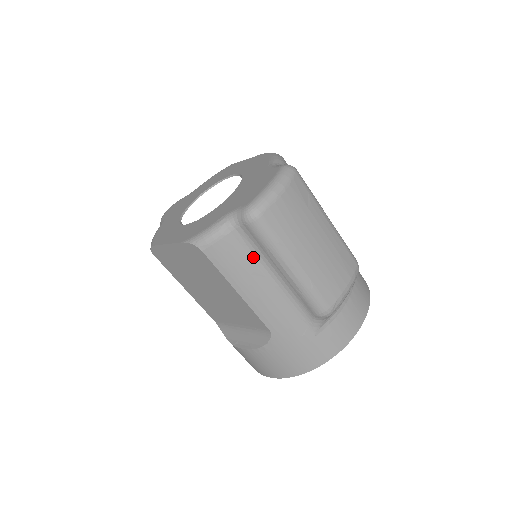
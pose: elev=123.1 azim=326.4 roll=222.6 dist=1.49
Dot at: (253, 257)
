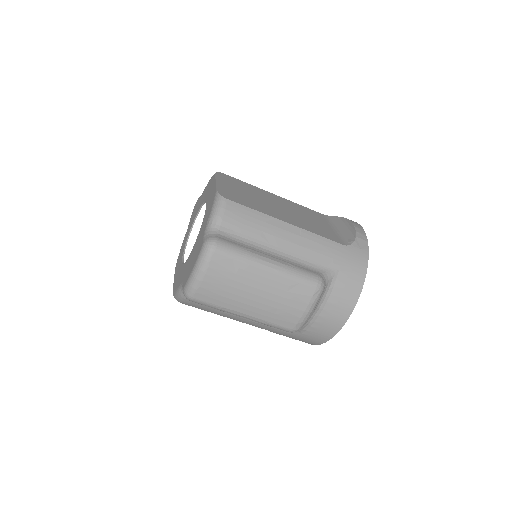
Dot at: occluded
